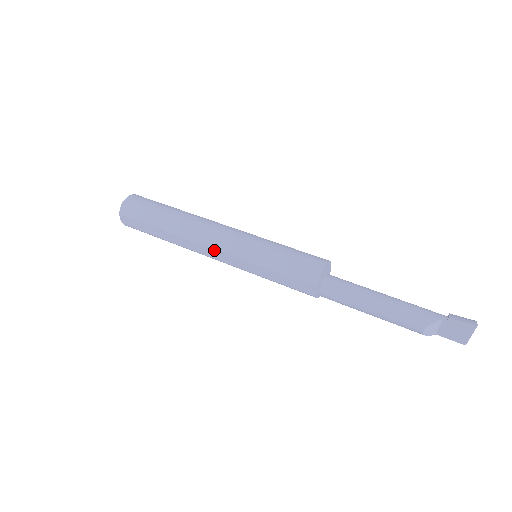
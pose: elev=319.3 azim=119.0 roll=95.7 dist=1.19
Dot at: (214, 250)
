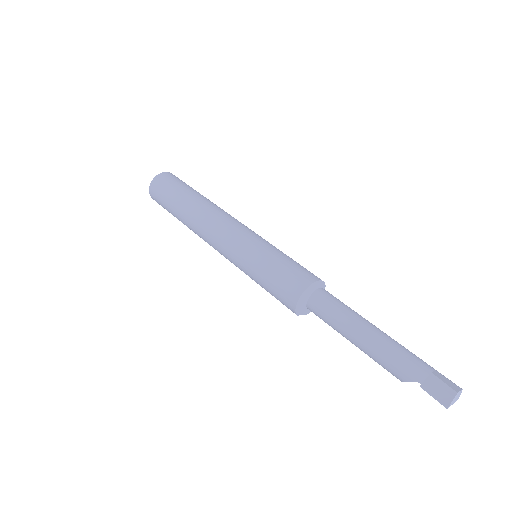
Dot at: (219, 252)
